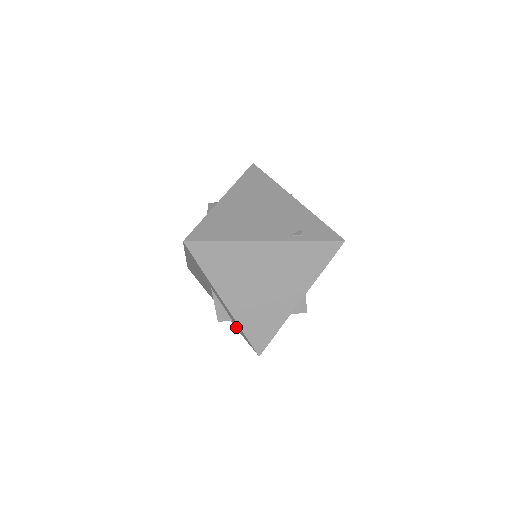
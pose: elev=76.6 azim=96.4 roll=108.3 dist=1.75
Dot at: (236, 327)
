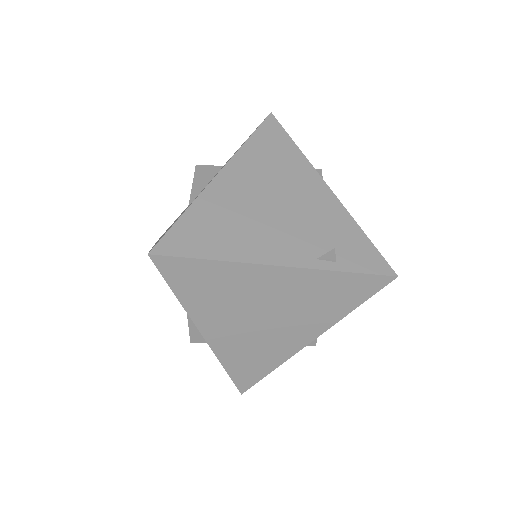
Dot at: occluded
